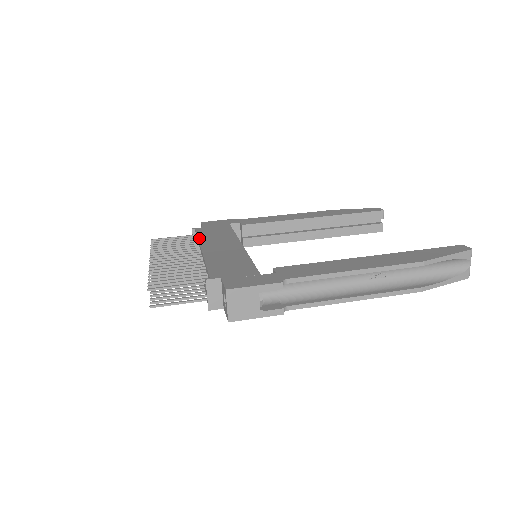
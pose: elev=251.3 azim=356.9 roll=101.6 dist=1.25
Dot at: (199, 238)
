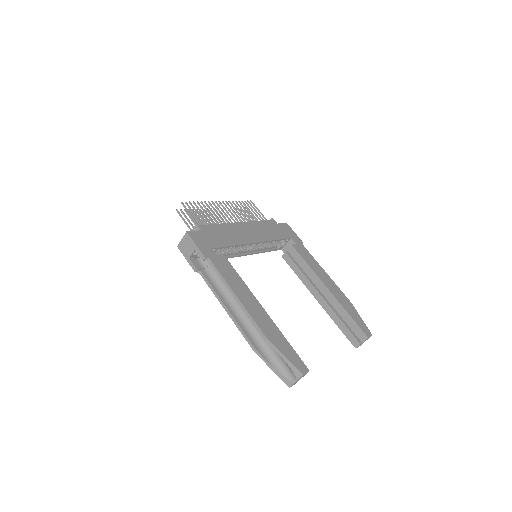
Dot at: (257, 221)
